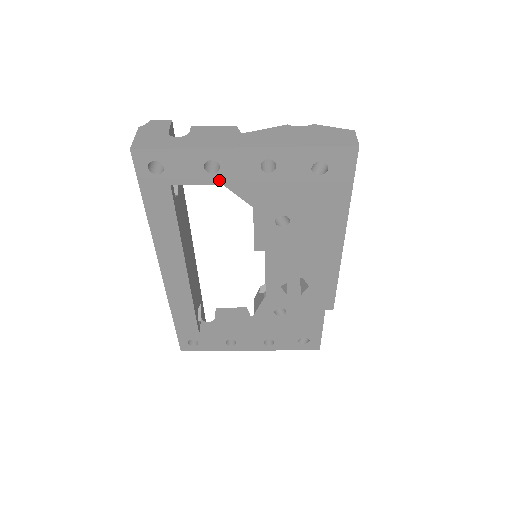
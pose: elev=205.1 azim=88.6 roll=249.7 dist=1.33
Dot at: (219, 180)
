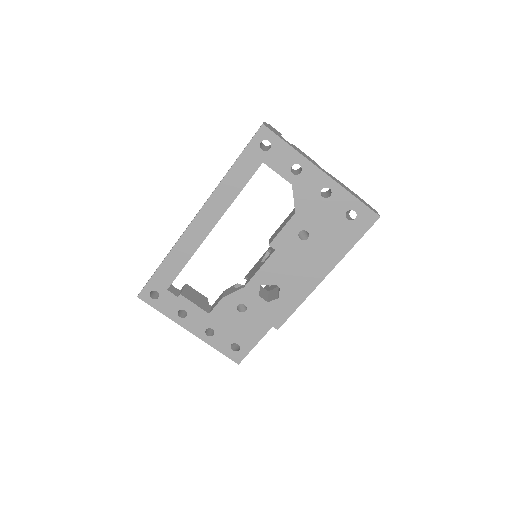
Dot at: (293, 180)
